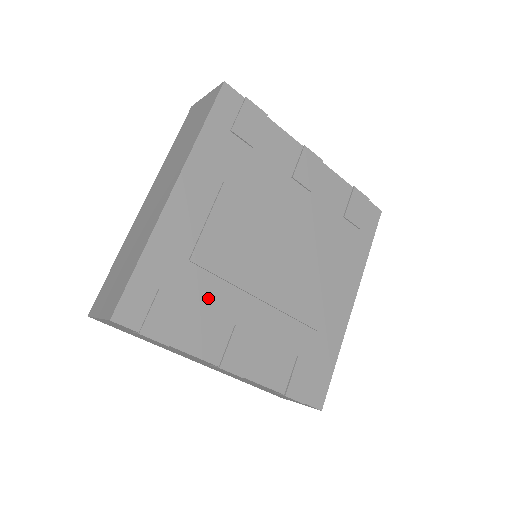
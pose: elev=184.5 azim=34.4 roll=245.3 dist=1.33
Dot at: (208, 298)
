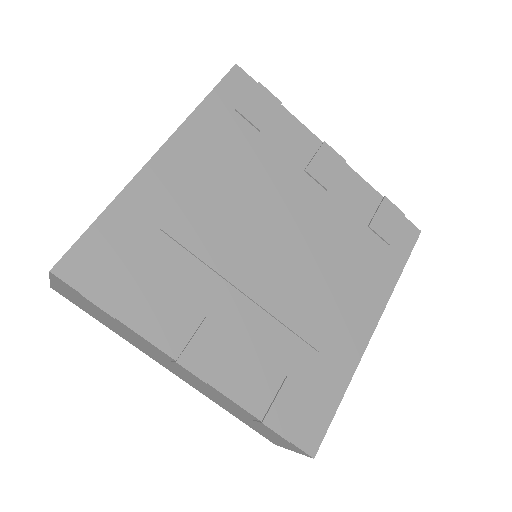
Dot at: (177, 276)
